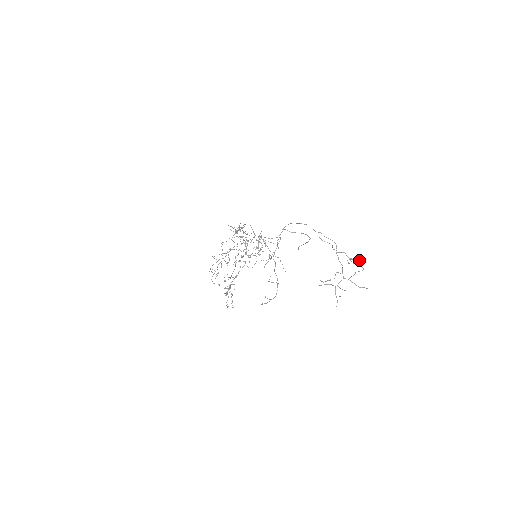
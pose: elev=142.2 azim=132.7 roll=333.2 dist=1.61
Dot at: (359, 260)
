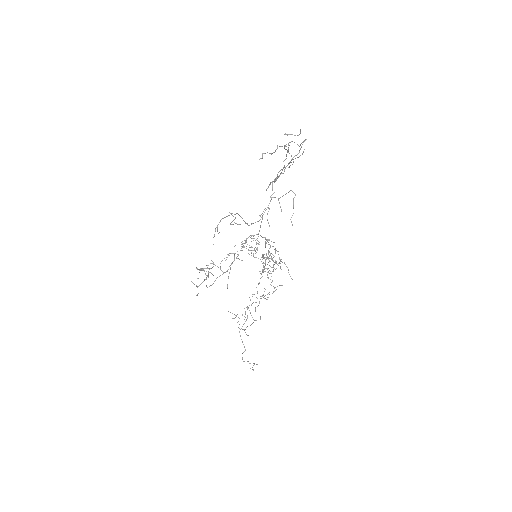
Dot at: (300, 132)
